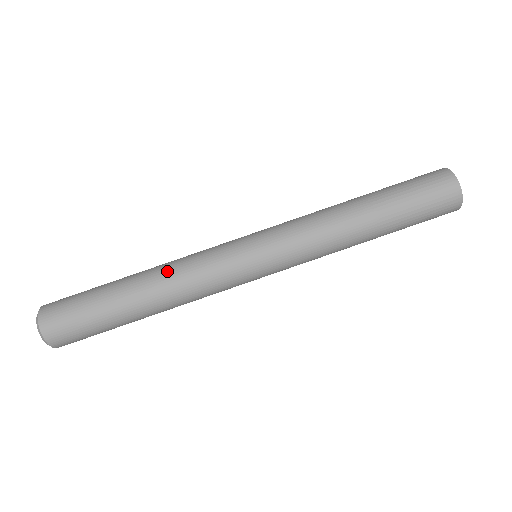
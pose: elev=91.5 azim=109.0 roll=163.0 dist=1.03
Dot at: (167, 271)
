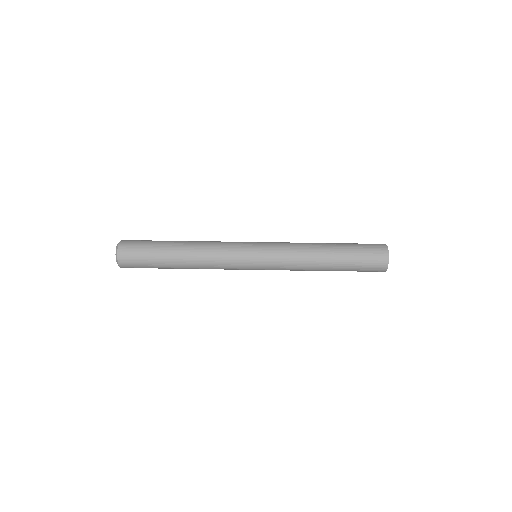
Dot at: (203, 241)
